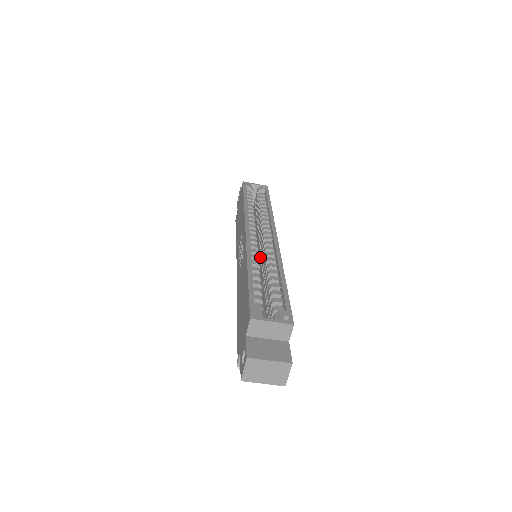
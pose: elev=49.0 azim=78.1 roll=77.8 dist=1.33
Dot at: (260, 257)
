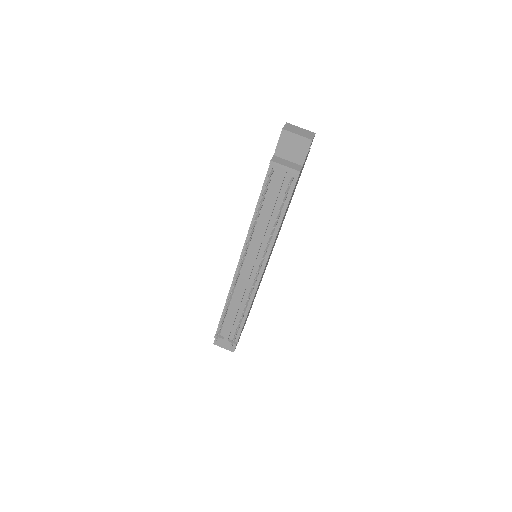
Dot at: occluded
